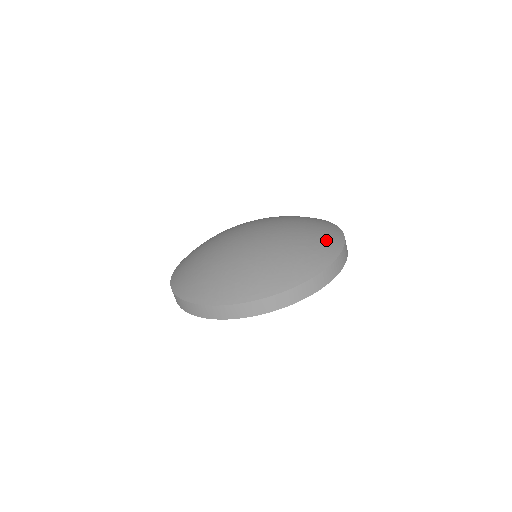
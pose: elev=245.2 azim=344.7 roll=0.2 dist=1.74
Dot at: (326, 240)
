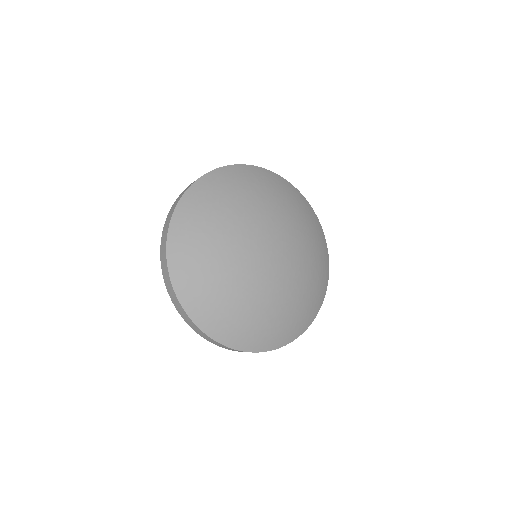
Dot at: (286, 330)
